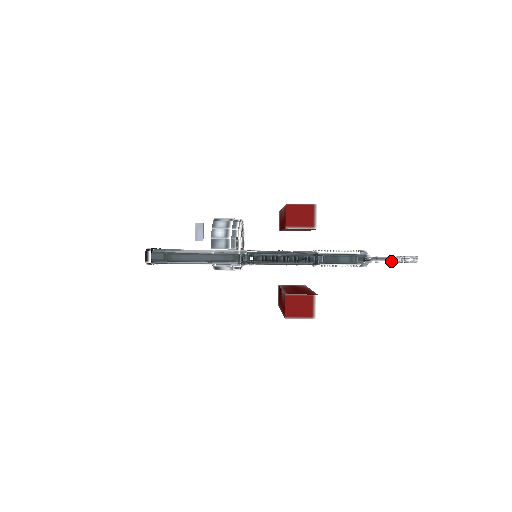
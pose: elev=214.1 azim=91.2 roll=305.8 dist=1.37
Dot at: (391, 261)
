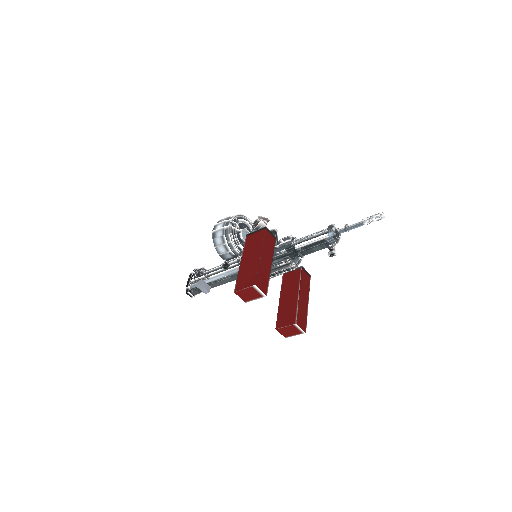
Dot at: (360, 226)
